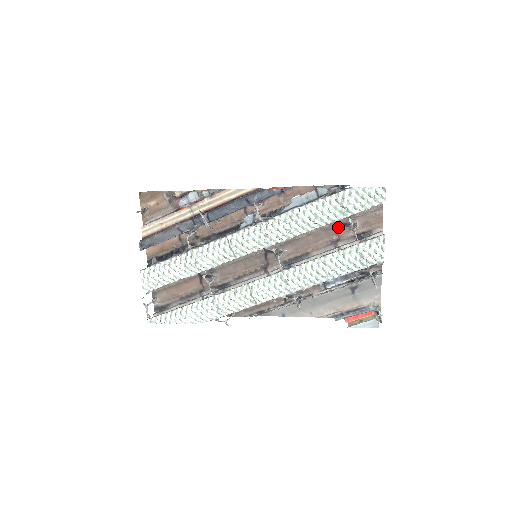
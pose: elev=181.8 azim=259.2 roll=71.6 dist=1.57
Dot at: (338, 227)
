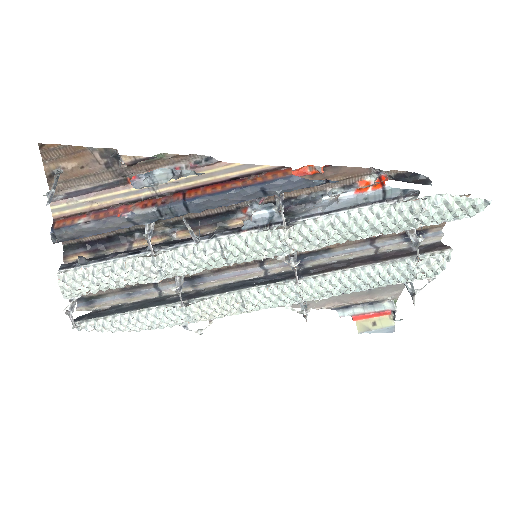
Dot at: occluded
